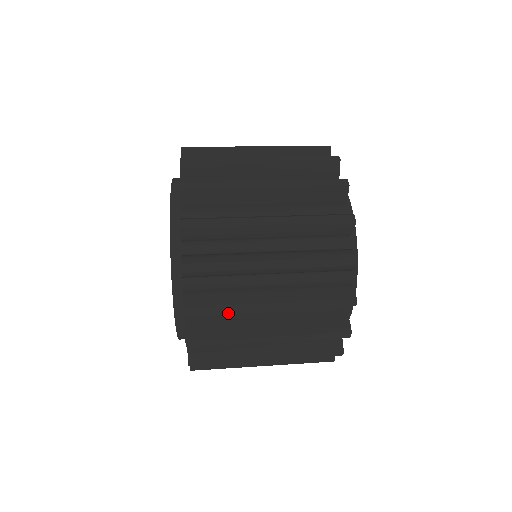
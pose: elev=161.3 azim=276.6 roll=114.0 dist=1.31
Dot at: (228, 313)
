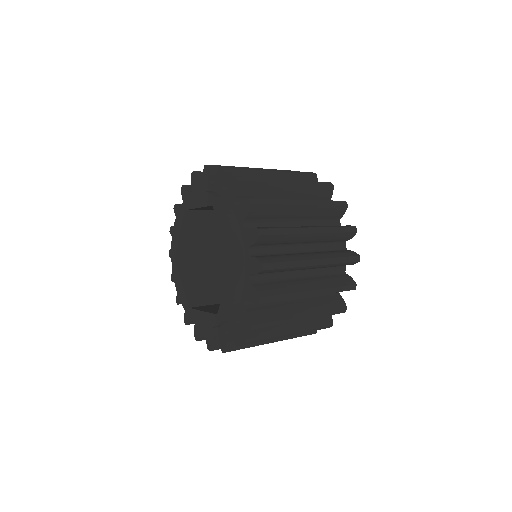
Dot at: occluded
